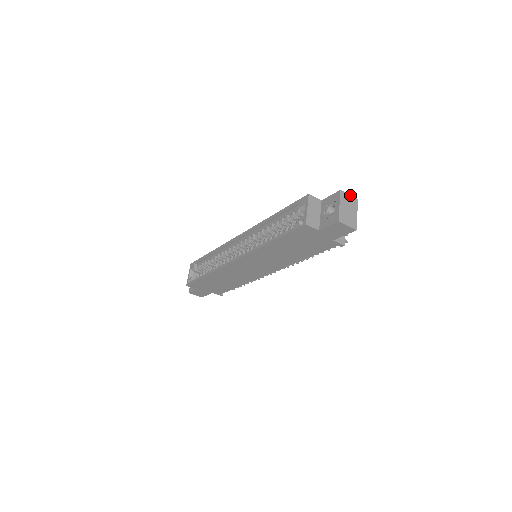
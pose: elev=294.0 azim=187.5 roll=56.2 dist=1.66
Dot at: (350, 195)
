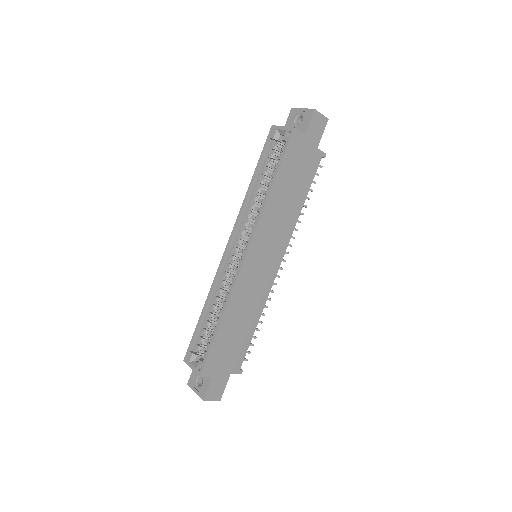
Dot at: occluded
